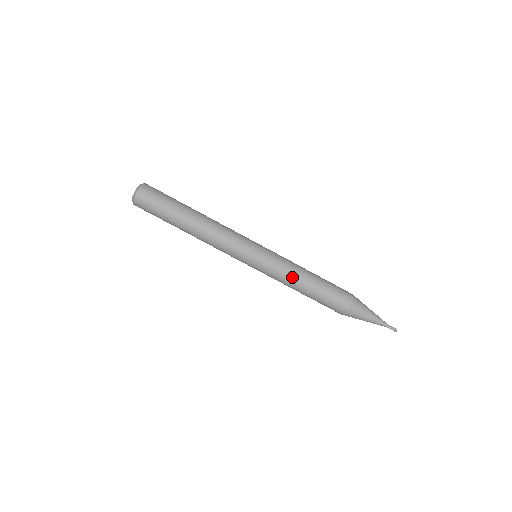
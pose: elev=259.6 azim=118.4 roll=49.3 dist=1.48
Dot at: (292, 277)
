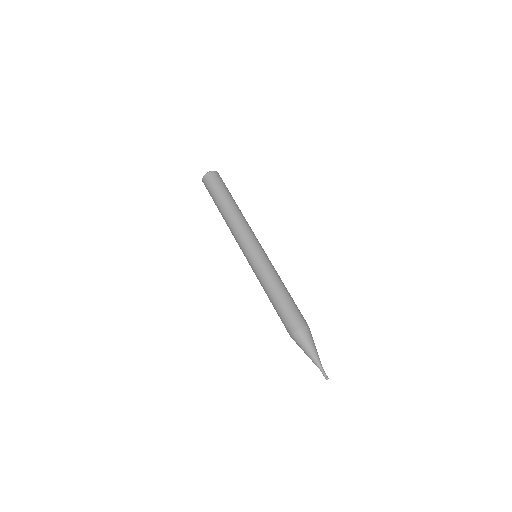
Dot at: (270, 281)
